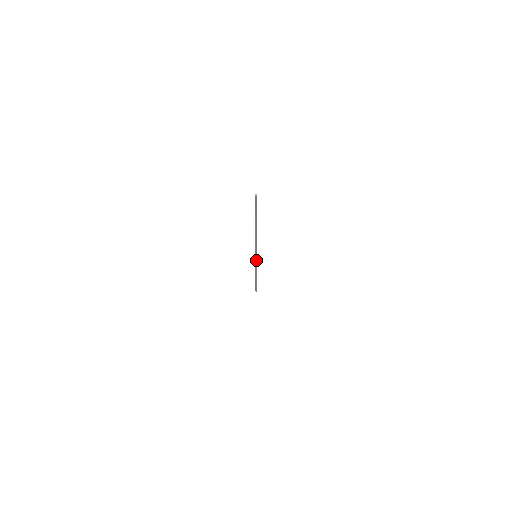
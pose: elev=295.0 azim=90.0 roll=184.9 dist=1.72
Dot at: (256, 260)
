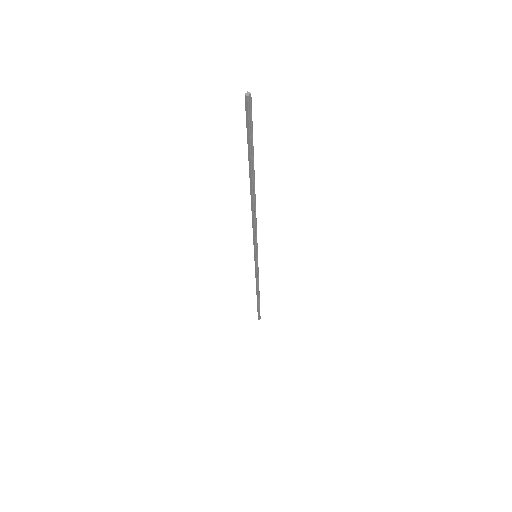
Dot at: (257, 264)
